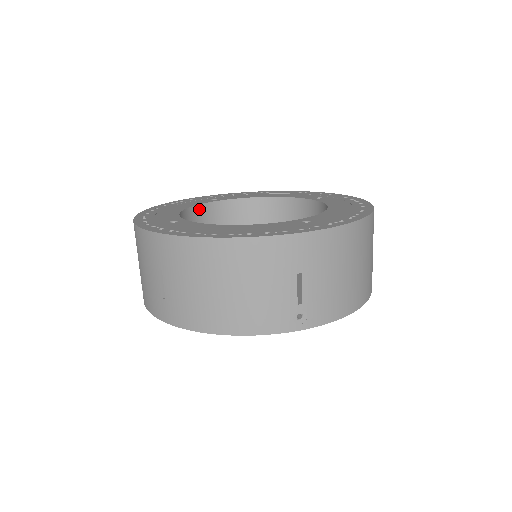
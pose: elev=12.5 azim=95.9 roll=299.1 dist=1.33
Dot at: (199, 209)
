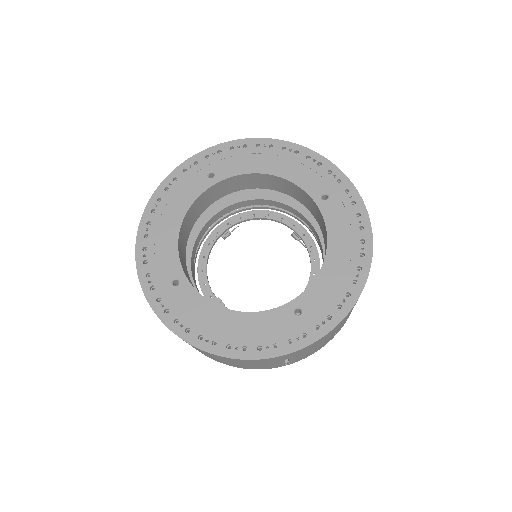
Dot at: (196, 202)
